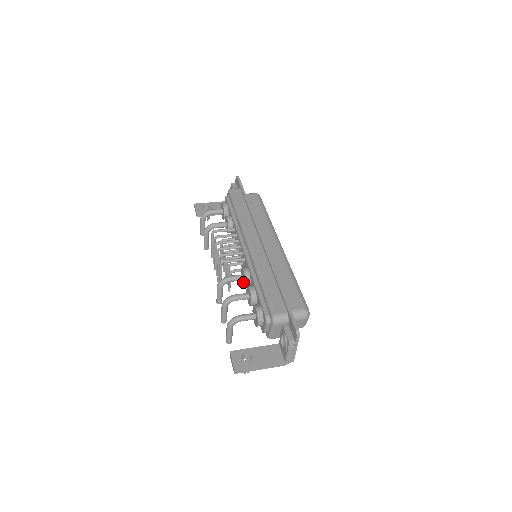
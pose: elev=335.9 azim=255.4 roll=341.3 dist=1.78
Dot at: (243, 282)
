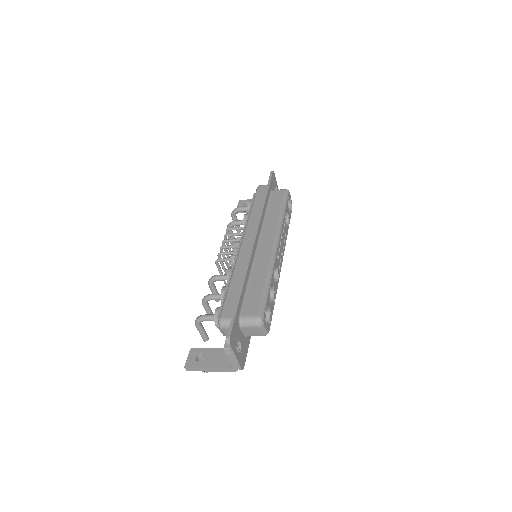
Dot at: occluded
